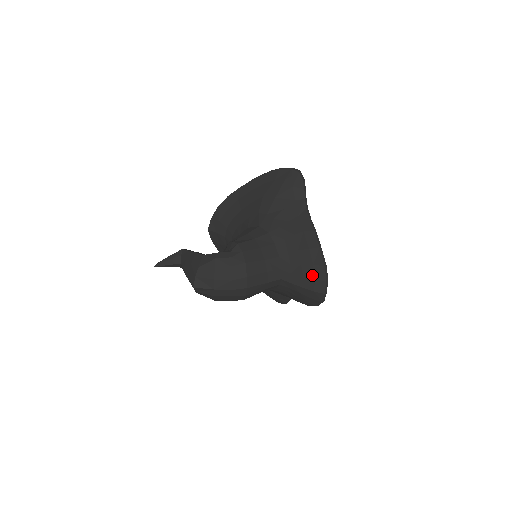
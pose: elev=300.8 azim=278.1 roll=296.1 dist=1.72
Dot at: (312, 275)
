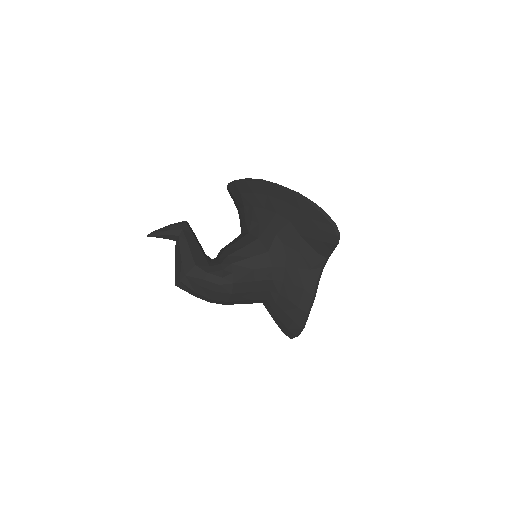
Dot at: (288, 325)
